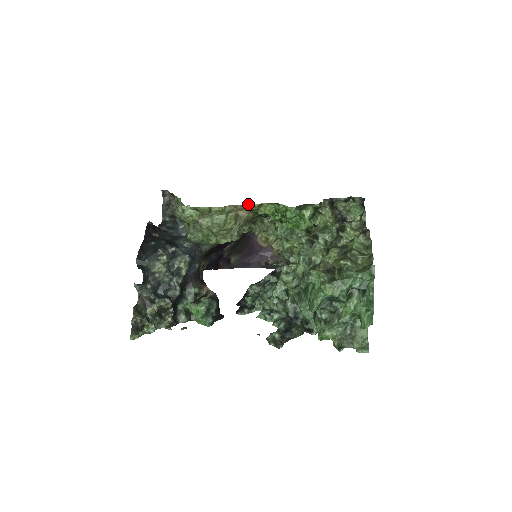
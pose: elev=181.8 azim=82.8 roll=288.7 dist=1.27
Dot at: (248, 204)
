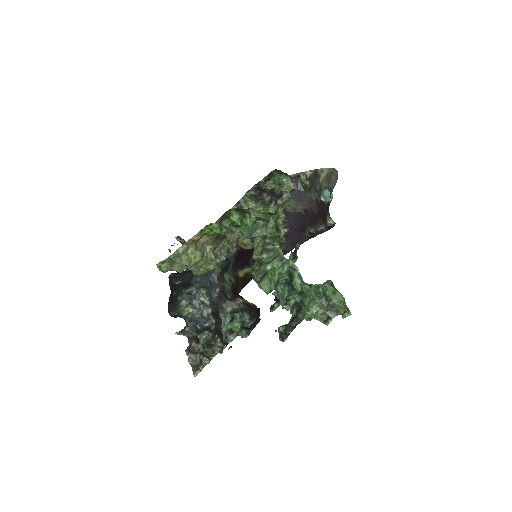
Dot at: (192, 237)
